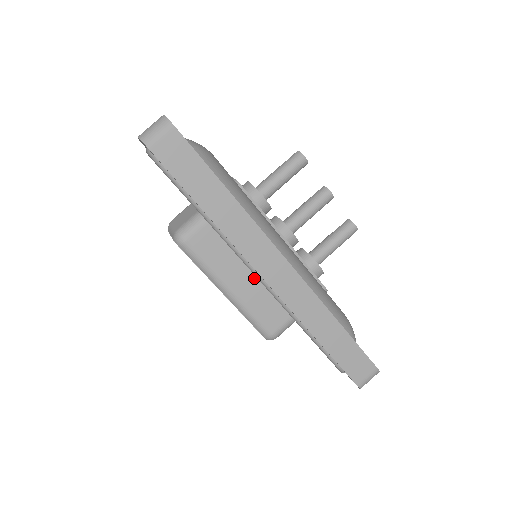
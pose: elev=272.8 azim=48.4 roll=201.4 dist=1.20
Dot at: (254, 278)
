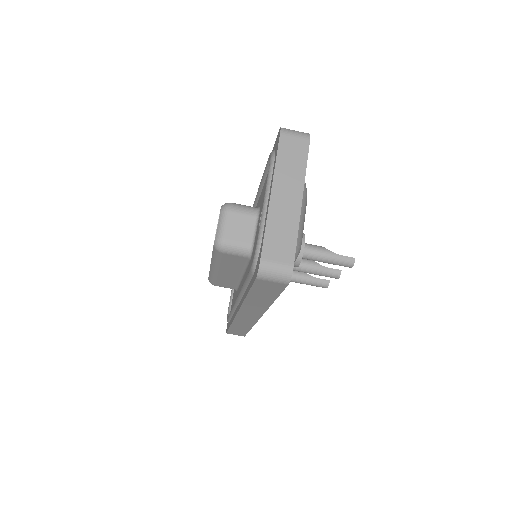
Dot at: (238, 276)
